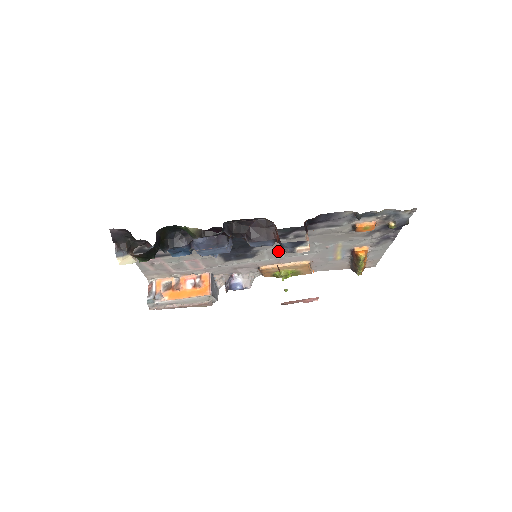
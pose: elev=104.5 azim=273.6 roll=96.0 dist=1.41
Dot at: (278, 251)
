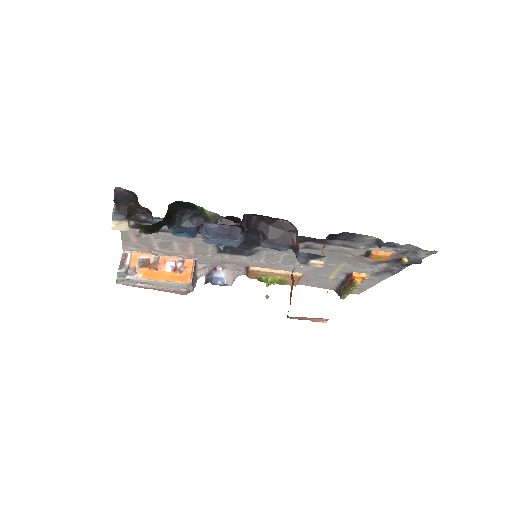
Dot at: (278, 256)
